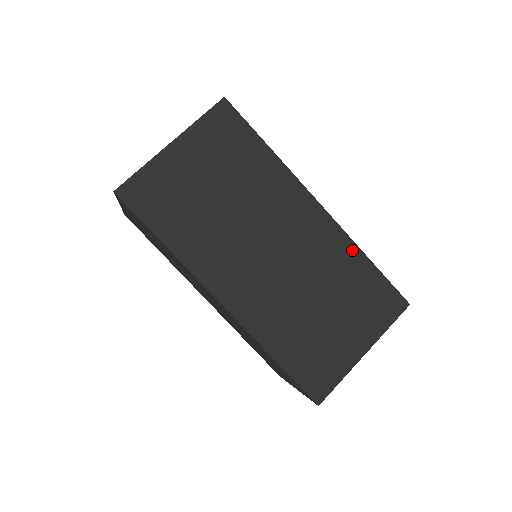
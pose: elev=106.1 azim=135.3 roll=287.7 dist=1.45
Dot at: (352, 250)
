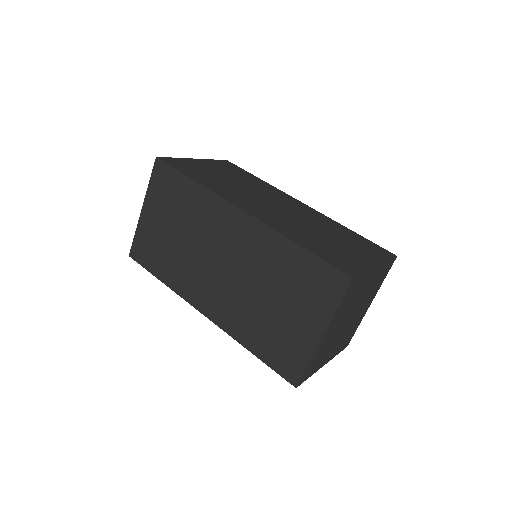
Dot at: (280, 241)
